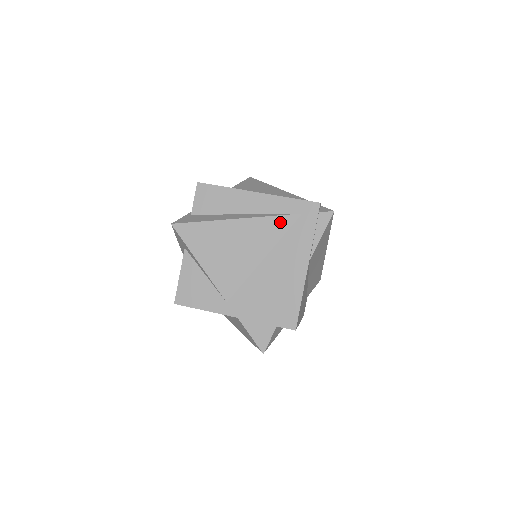
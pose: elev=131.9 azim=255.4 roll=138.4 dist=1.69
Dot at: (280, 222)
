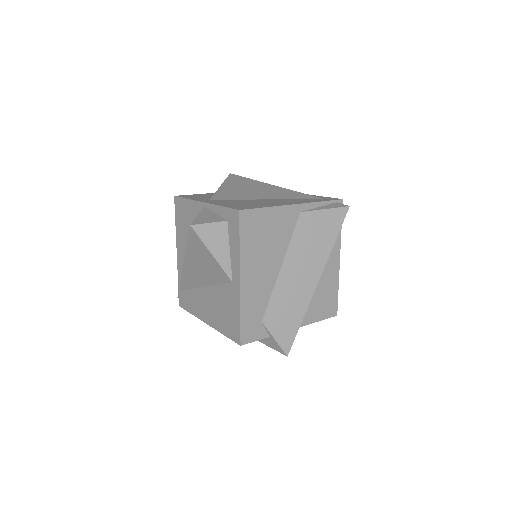
Dot at: (301, 195)
